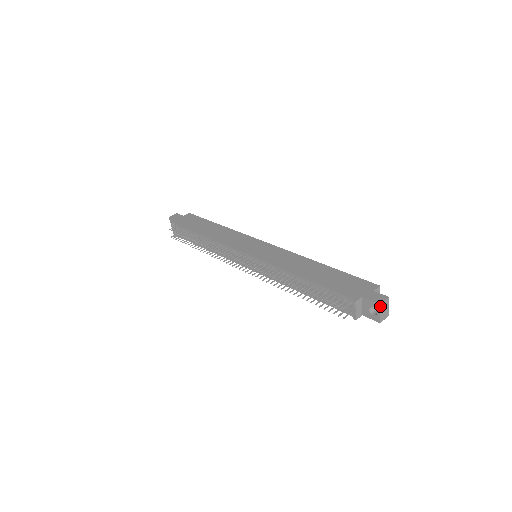
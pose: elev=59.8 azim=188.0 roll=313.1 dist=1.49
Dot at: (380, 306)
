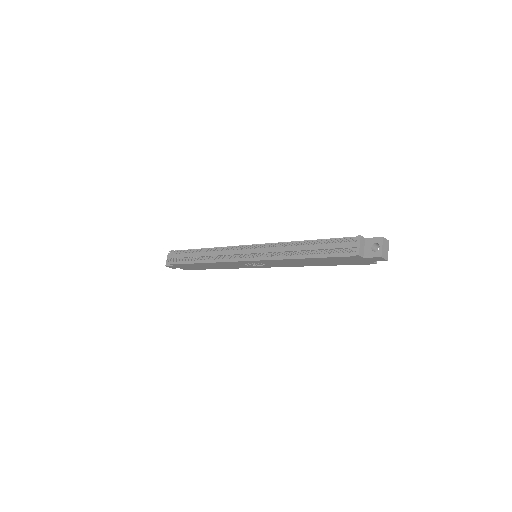
Dot at: (383, 239)
